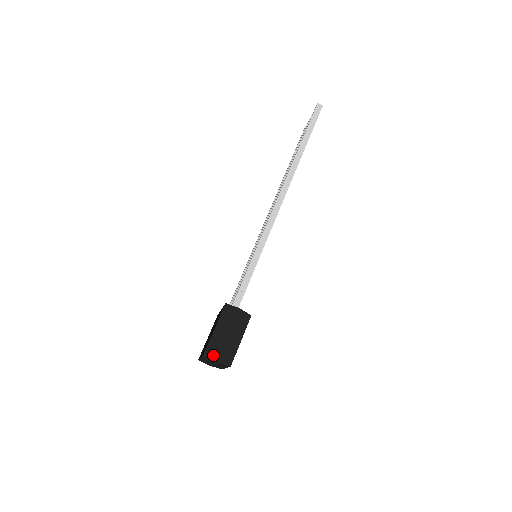
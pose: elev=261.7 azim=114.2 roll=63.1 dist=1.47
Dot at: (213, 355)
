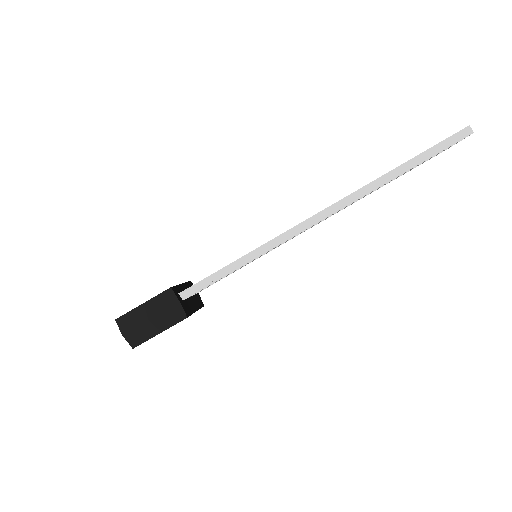
Dot at: (124, 326)
